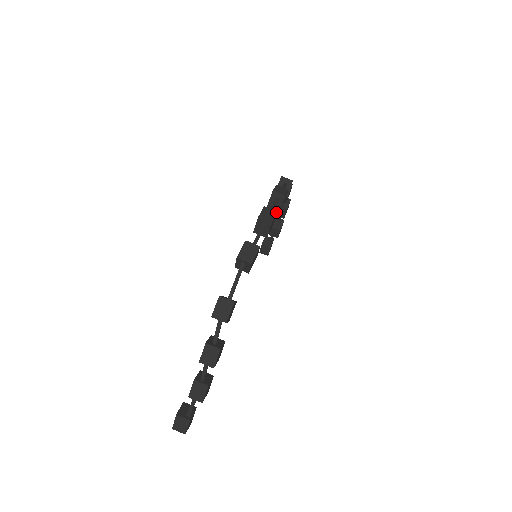
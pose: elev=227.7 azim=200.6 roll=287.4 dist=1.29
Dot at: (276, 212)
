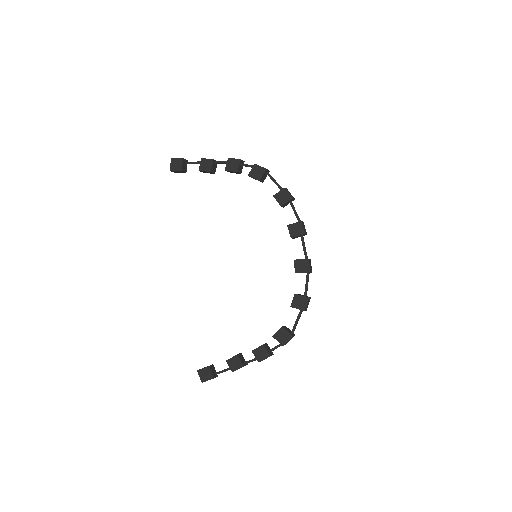
Dot at: occluded
